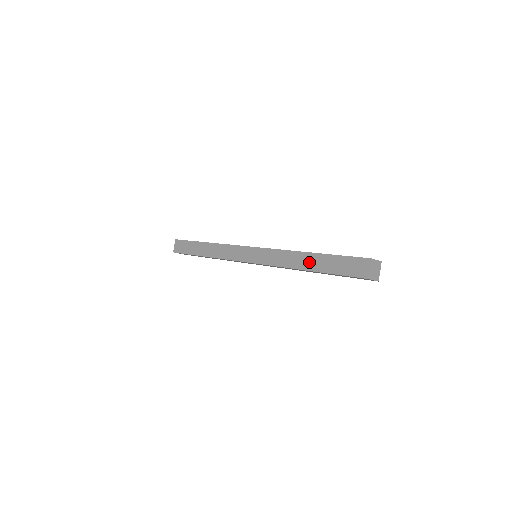
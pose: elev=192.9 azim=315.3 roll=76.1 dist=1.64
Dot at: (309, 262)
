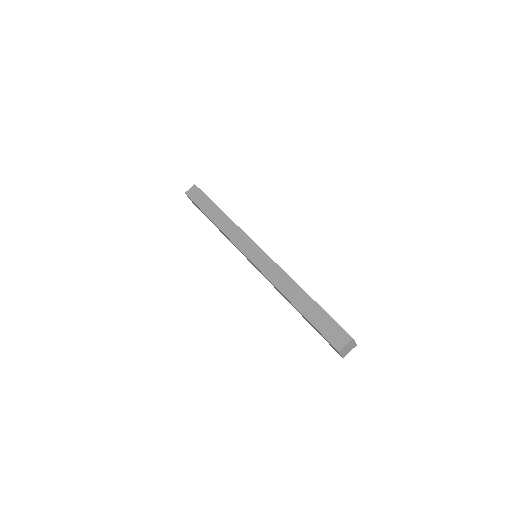
Dot at: (299, 299)
